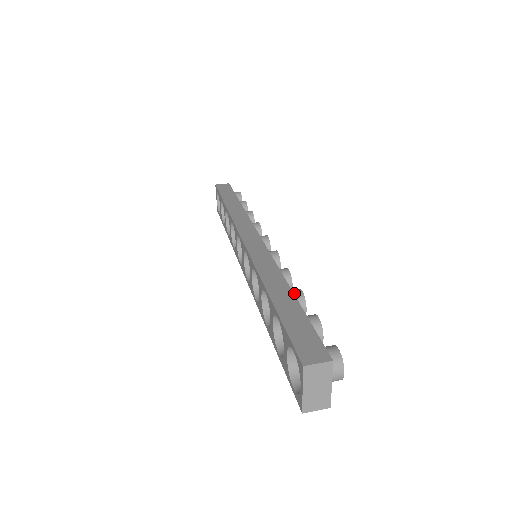
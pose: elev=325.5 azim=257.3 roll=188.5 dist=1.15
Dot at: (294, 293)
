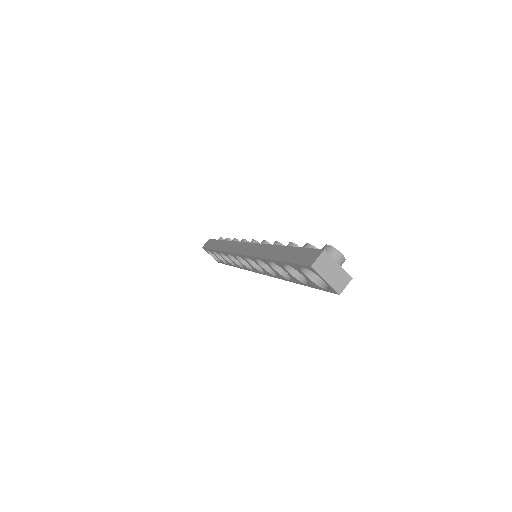
Dot at: occluded
